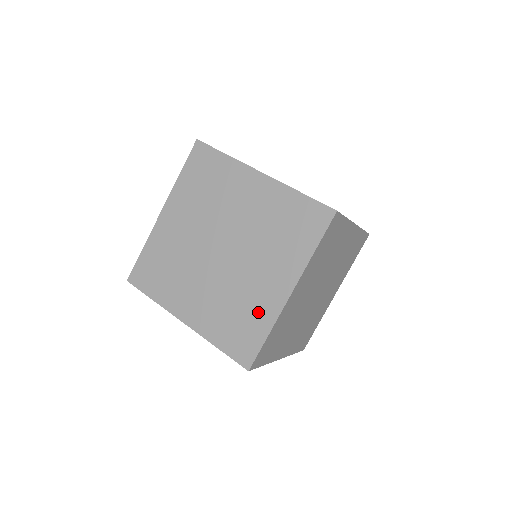
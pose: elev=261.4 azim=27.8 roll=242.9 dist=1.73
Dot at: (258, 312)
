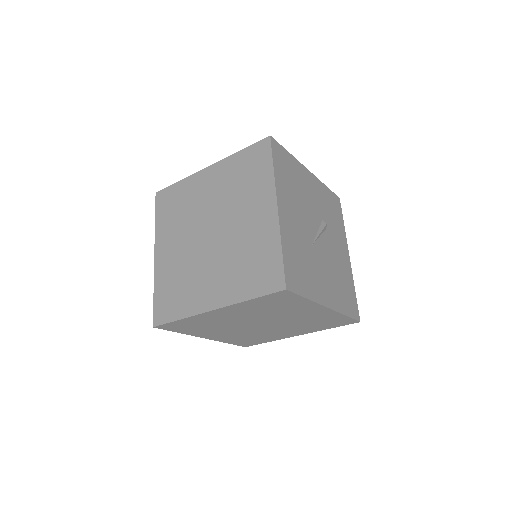
Dot at: (269, 338)
